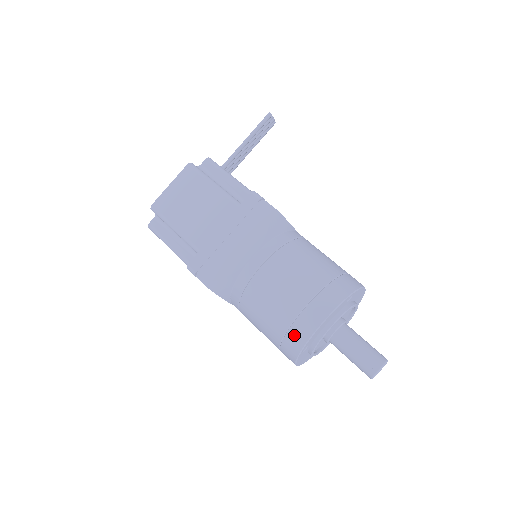
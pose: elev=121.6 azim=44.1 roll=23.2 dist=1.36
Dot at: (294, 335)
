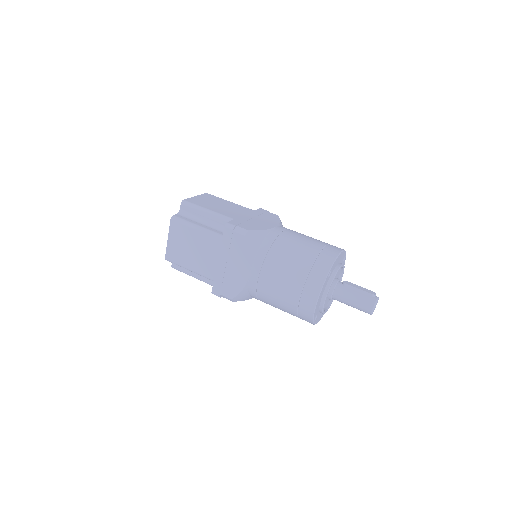
Dot at: (323, 260)
